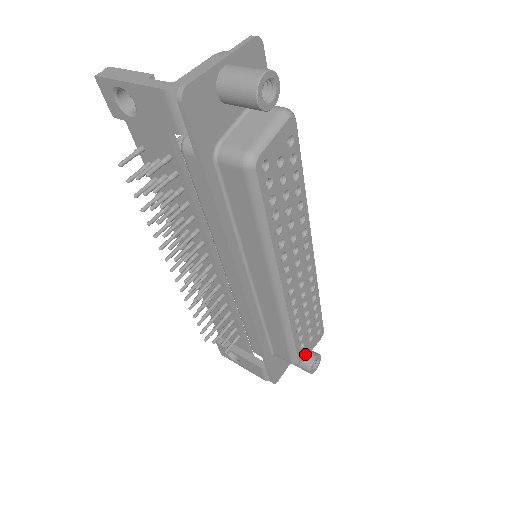
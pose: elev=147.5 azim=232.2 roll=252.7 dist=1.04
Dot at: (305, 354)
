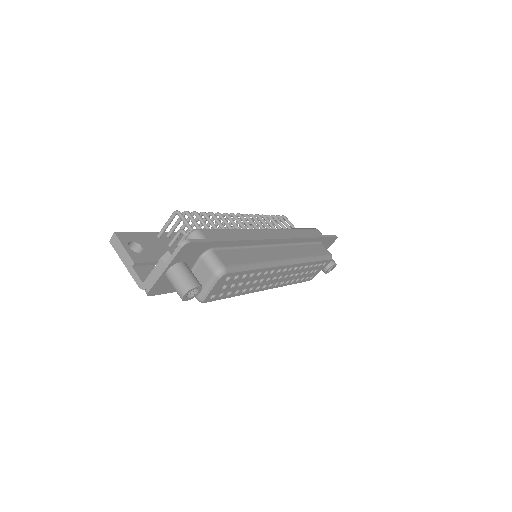
Dot at: (314, 276)
